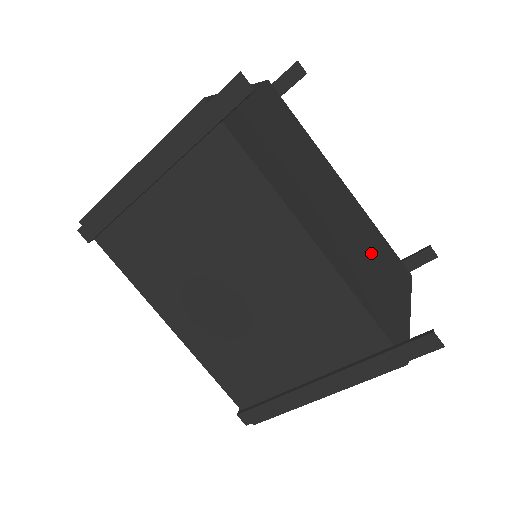
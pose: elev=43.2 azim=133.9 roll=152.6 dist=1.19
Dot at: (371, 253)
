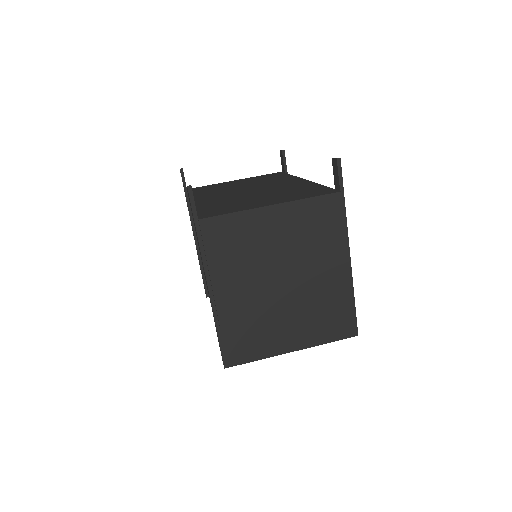
Dot at: (269, 194)
